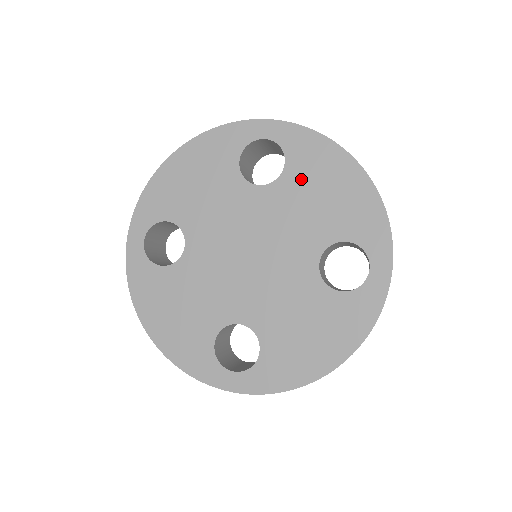
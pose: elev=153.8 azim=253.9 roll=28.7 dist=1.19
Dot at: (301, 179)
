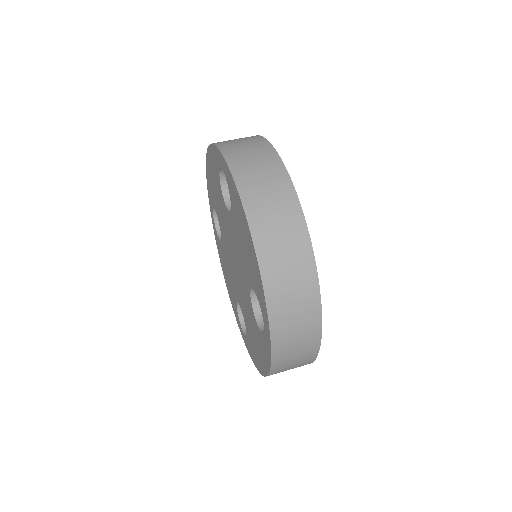
Dot at: (236, 220)
